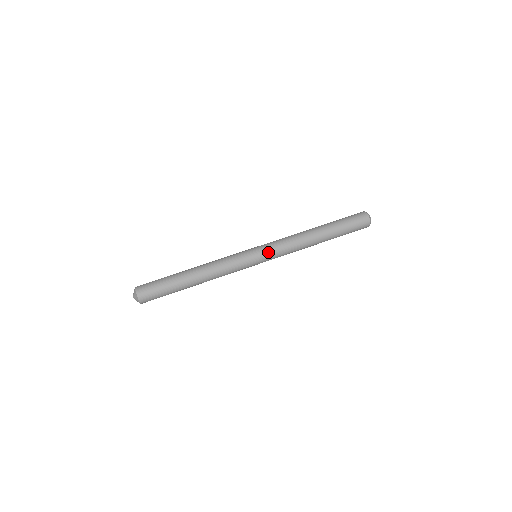
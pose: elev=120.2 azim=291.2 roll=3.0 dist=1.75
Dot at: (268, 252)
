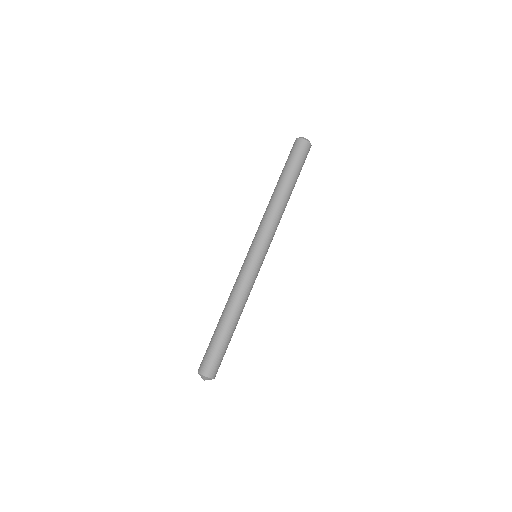
Dot at: (261, 244)
